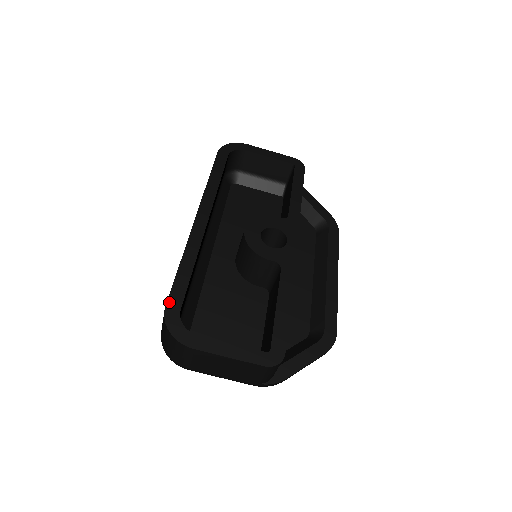
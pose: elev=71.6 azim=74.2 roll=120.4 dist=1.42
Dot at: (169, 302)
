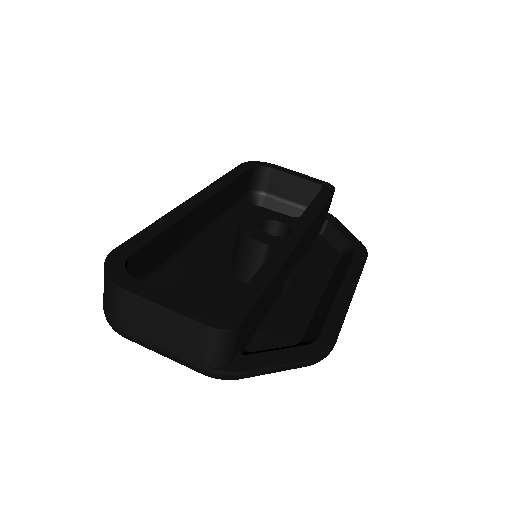
Dot at: (120, 247)
